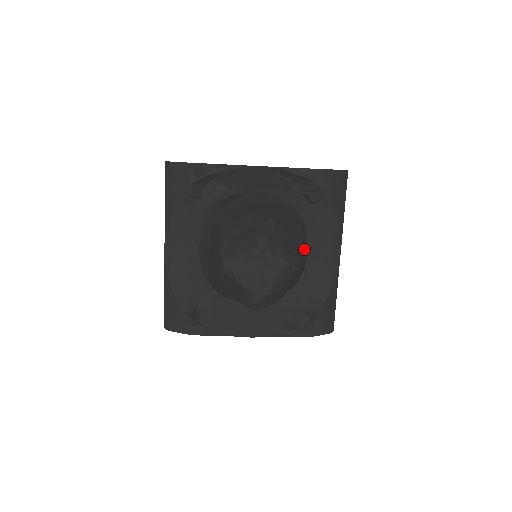
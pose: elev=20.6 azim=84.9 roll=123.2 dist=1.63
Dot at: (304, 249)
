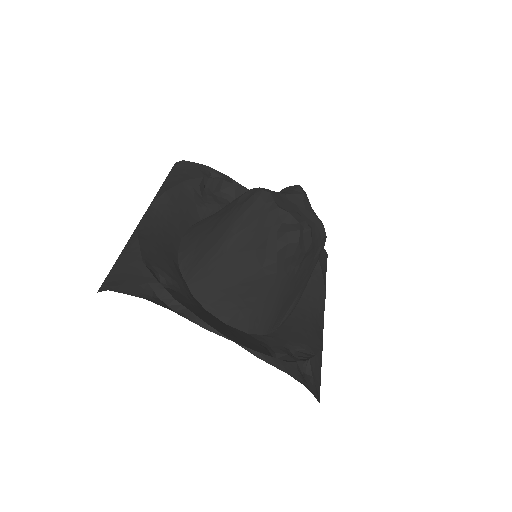
Dot at: occluded
